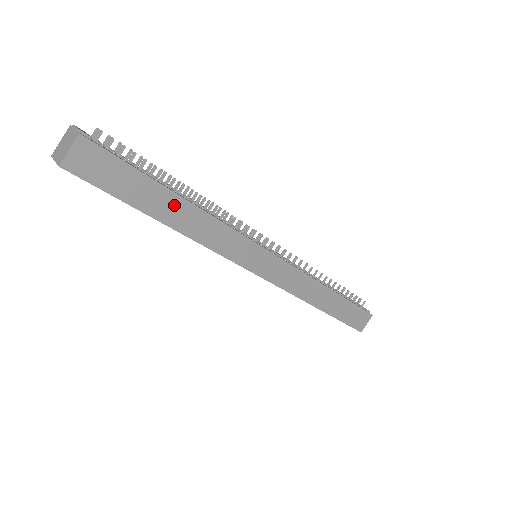
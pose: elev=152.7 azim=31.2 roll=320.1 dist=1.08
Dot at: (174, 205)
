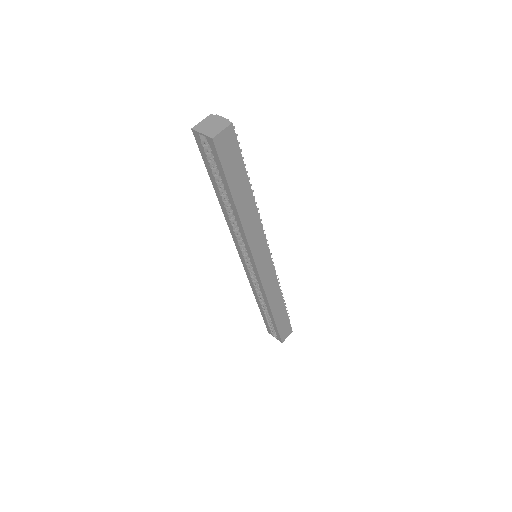
Dot at: (246, 196)
